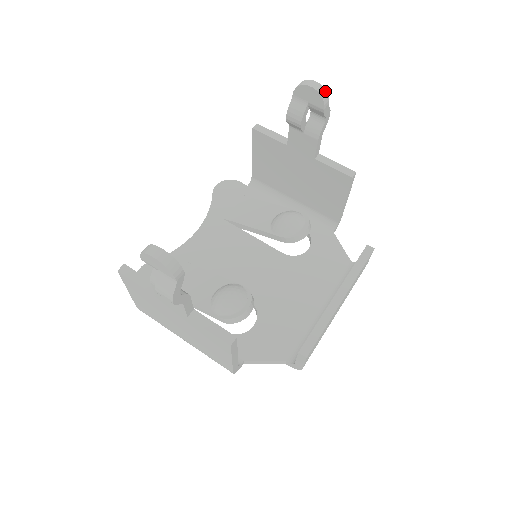
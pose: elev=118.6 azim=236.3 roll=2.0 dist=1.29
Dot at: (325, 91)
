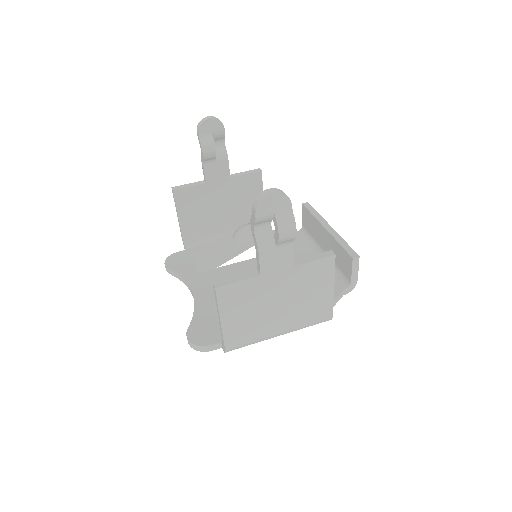
Dot at: (218, 119)
